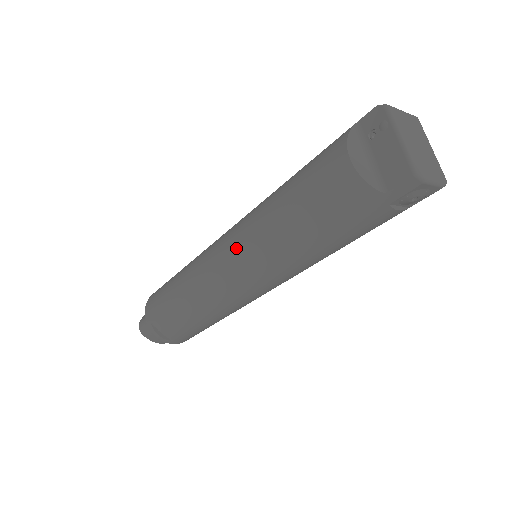
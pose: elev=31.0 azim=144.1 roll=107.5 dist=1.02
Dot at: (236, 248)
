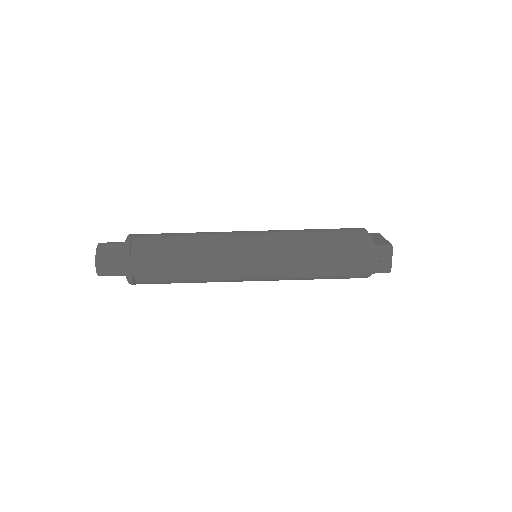
Dot at: (267, 231)
